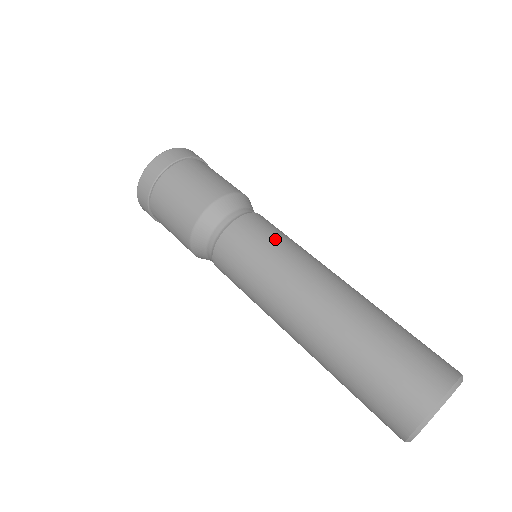
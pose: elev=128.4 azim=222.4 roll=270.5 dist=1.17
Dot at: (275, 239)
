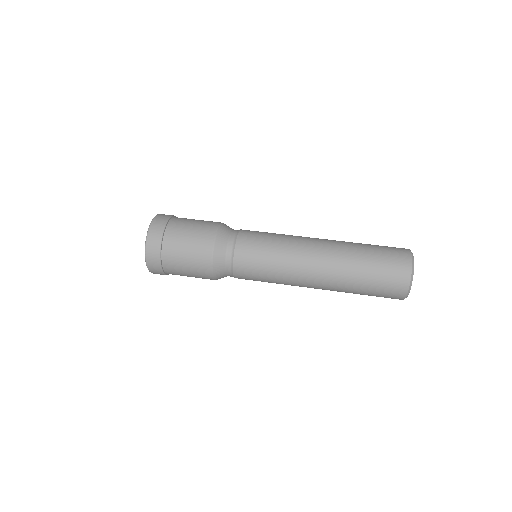
Dot at: occluded
